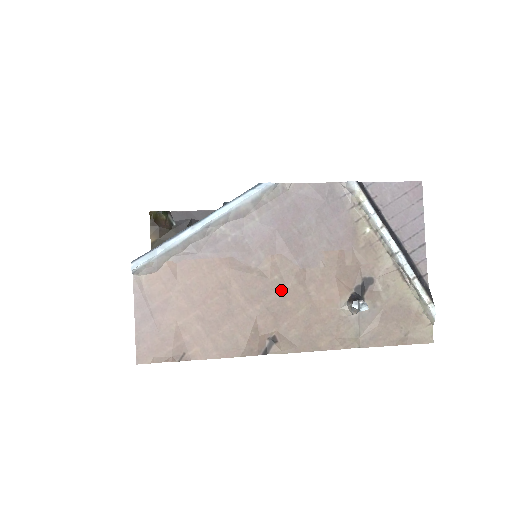
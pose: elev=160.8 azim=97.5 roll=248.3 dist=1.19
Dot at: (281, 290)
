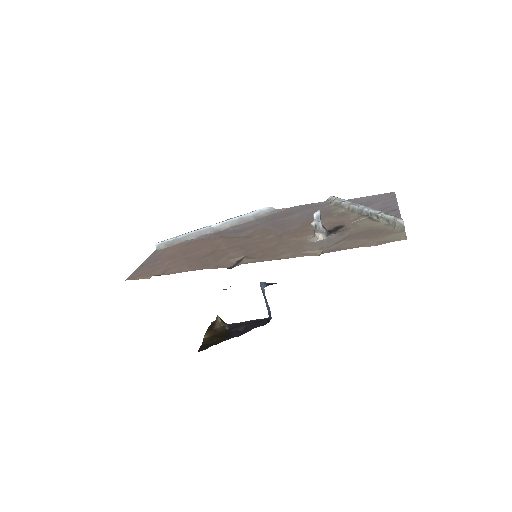
Dot at: (258, 241)
